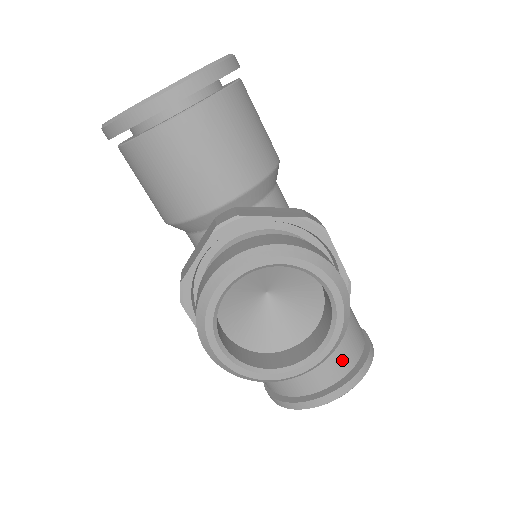
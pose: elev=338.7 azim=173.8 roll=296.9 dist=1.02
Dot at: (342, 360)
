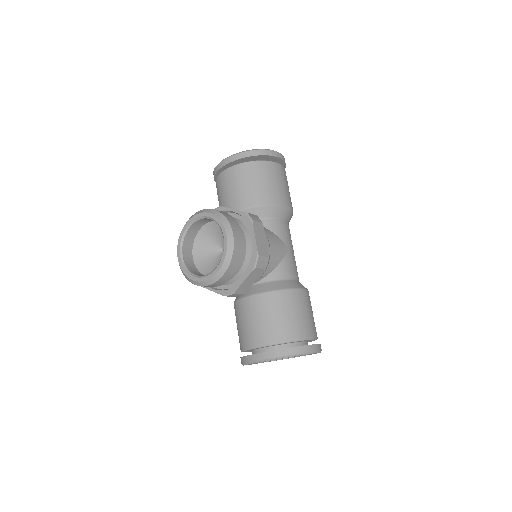
Dot at: (271, 332)
